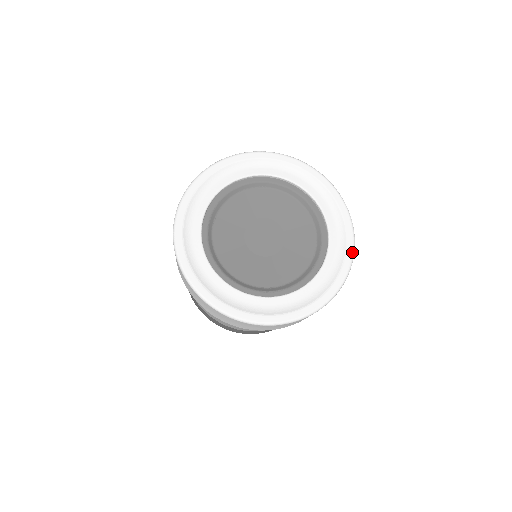
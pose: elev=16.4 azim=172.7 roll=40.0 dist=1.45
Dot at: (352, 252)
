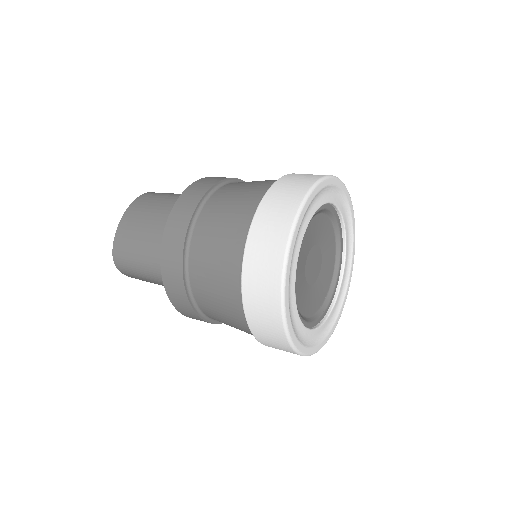
Dot at: occluded
